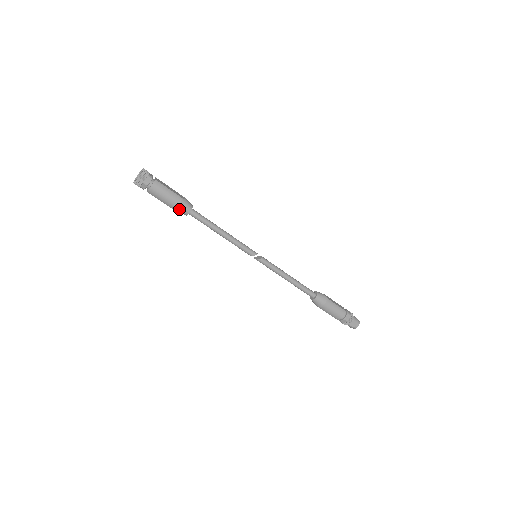
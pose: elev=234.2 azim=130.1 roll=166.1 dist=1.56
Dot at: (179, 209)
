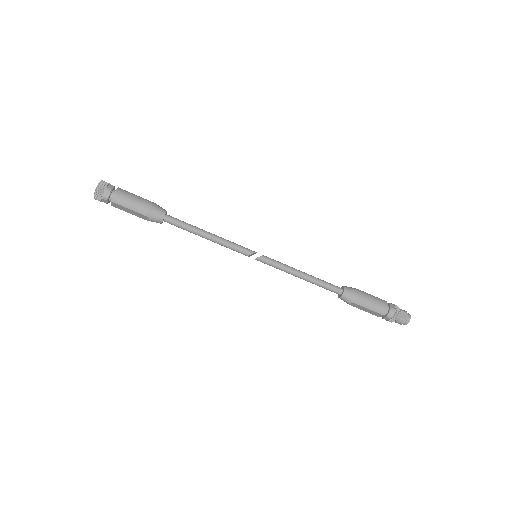
Dot at: (152, 213)
